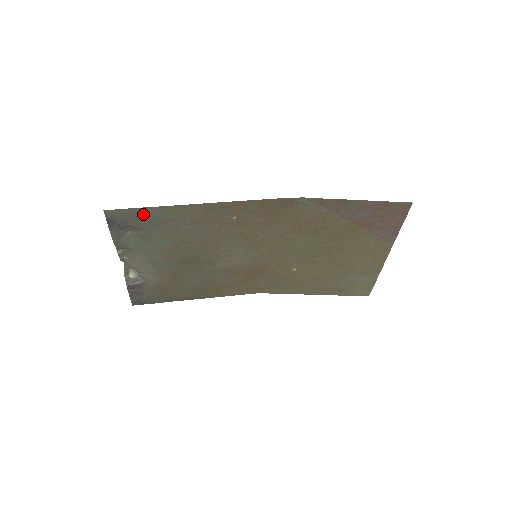
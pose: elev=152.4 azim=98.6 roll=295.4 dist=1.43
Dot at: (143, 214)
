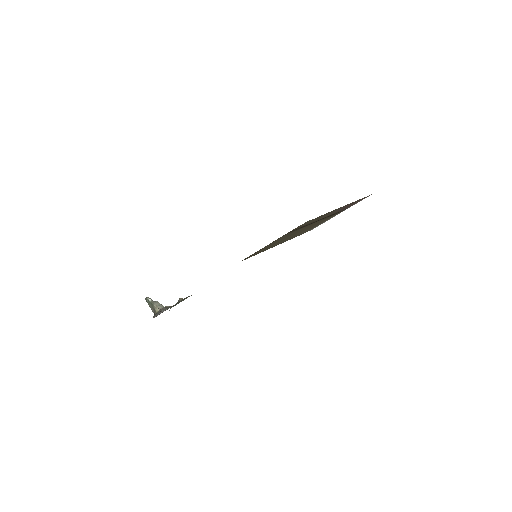
Dot at: occluded
